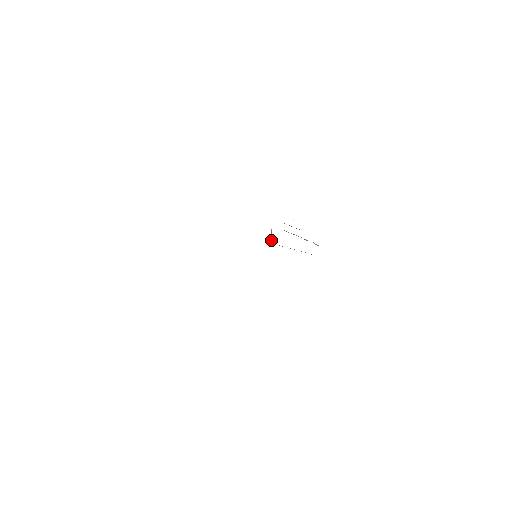
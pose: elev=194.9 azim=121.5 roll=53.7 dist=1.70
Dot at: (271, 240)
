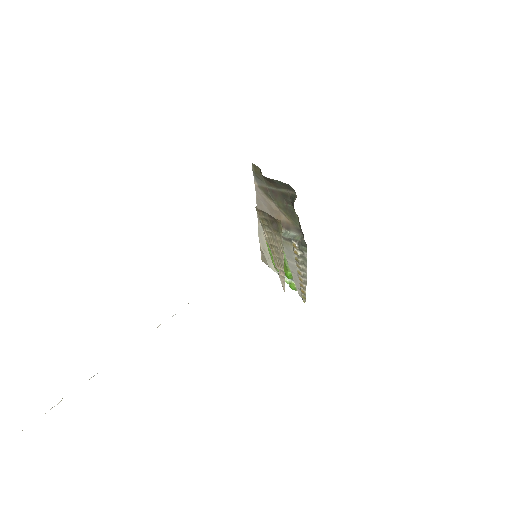
Dot at: (294, 239)
